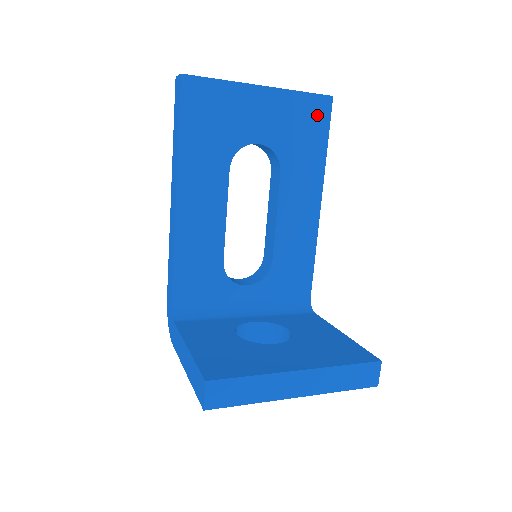
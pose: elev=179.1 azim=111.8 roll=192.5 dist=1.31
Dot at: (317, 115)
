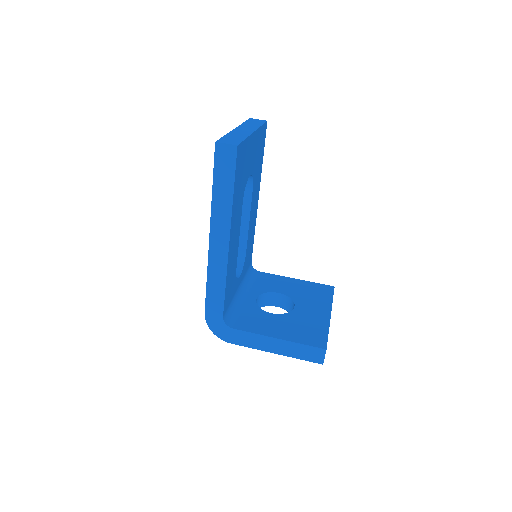
Dot at: (263, 138)
